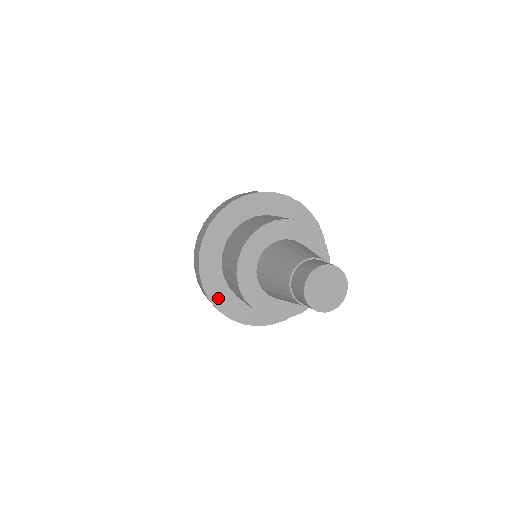
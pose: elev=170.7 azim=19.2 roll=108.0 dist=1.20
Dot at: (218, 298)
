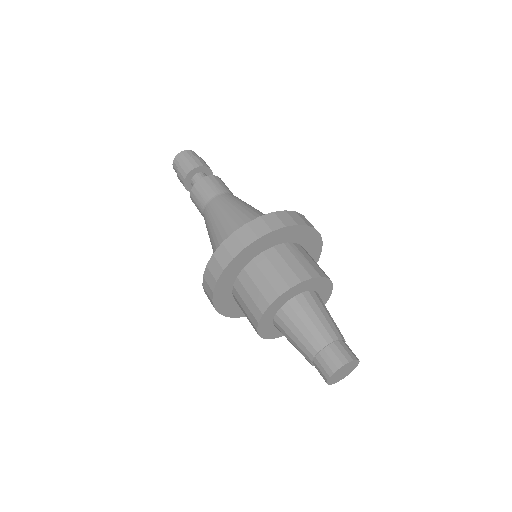
Dot at: occluded
